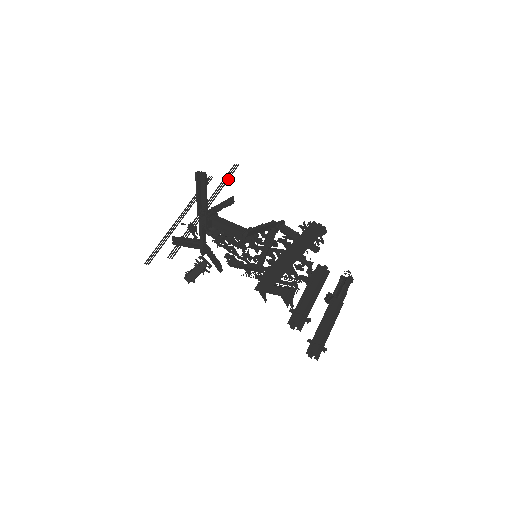
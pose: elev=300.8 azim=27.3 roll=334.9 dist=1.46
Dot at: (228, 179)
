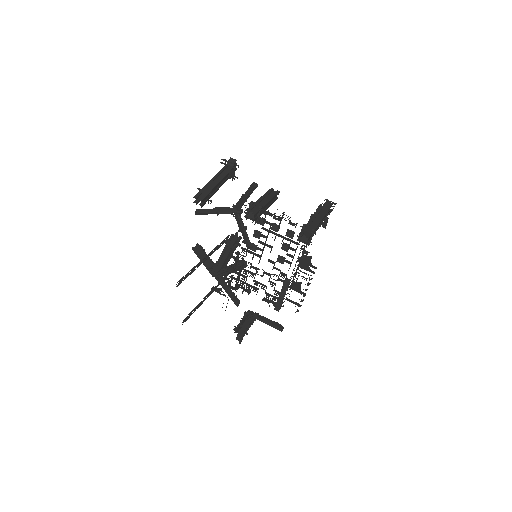
Dot at: (221, 243)
